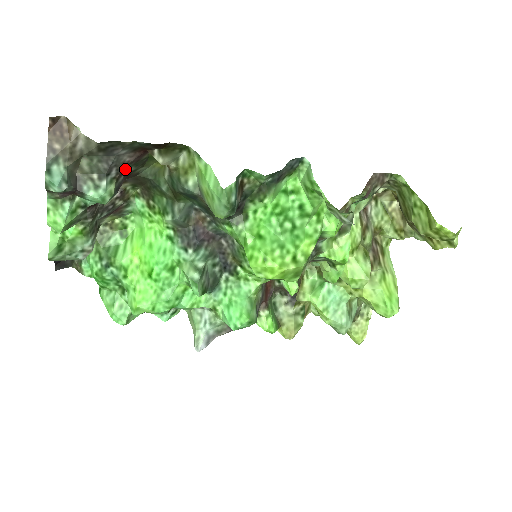
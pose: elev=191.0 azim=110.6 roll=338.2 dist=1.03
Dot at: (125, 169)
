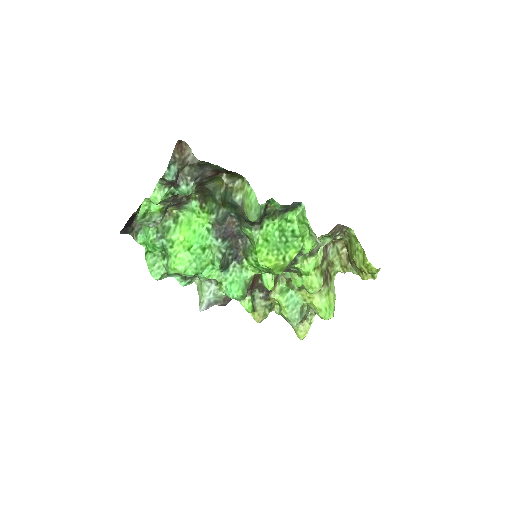
Dot at: (203, 180)
